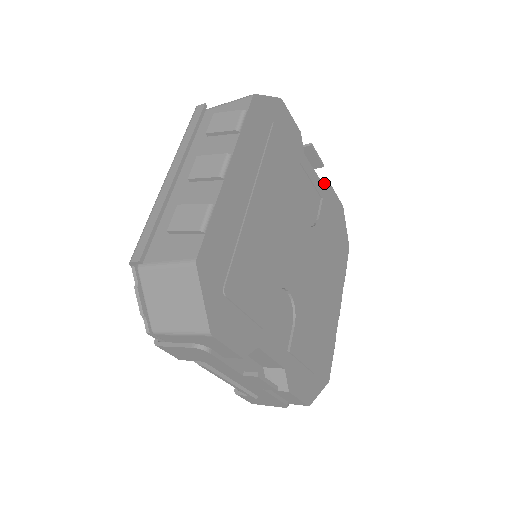
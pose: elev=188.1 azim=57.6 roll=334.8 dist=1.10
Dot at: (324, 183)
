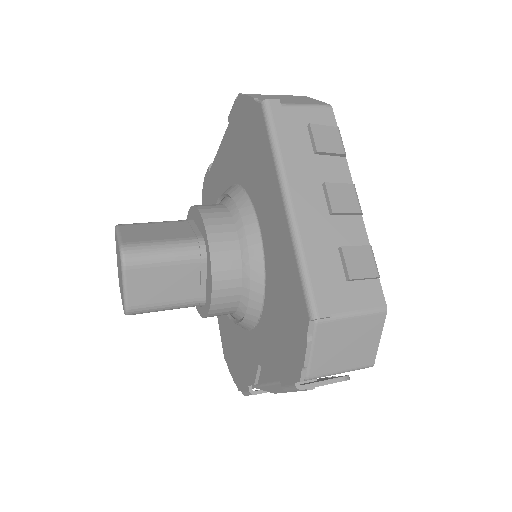
Dot at: occluded
